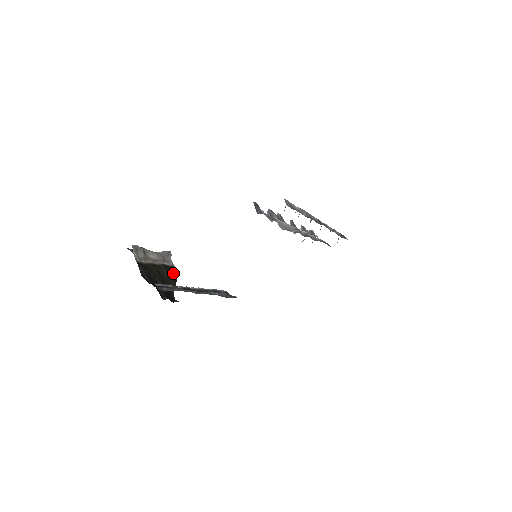
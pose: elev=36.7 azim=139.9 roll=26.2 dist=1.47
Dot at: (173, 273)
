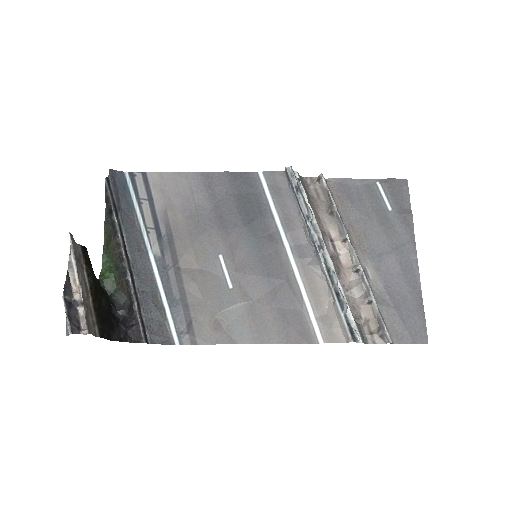
Dot at: (87, 258)
